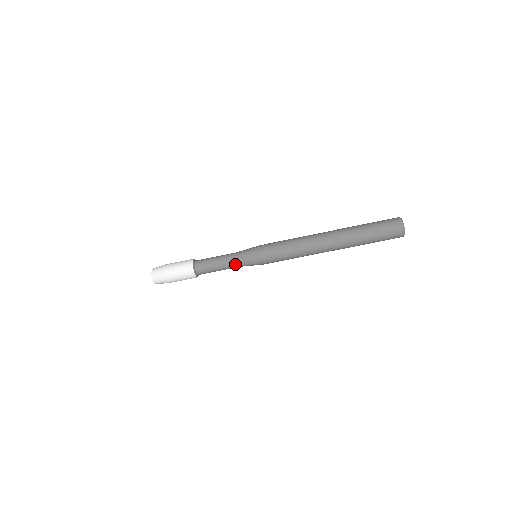
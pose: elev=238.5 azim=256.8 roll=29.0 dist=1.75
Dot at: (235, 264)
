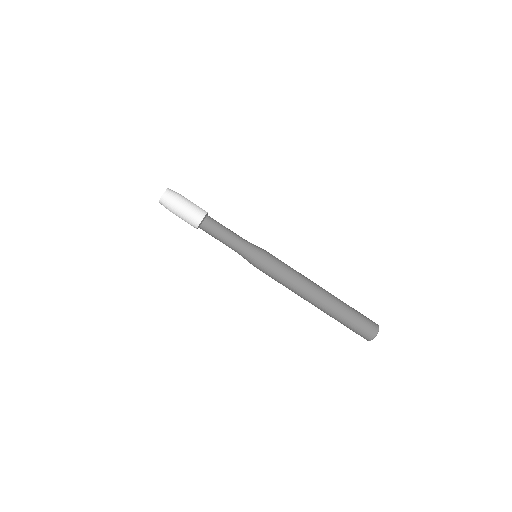
Dot at: (240, 241)
